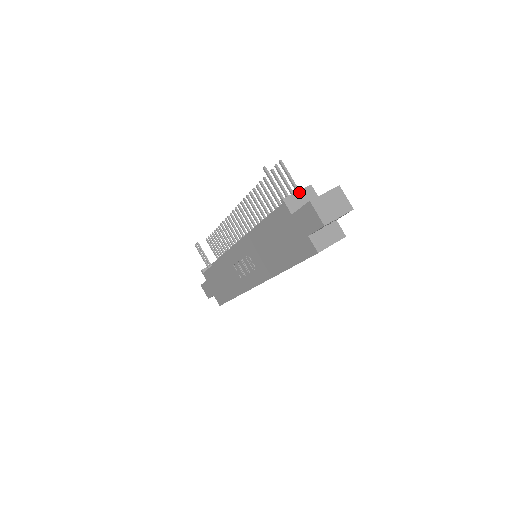
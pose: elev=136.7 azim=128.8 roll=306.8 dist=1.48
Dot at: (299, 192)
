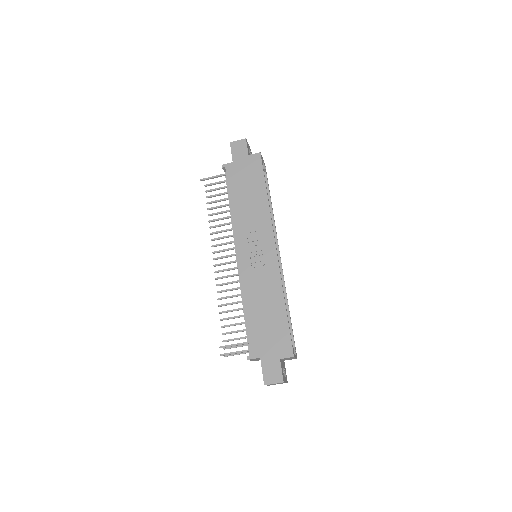
Dot at: occluded
